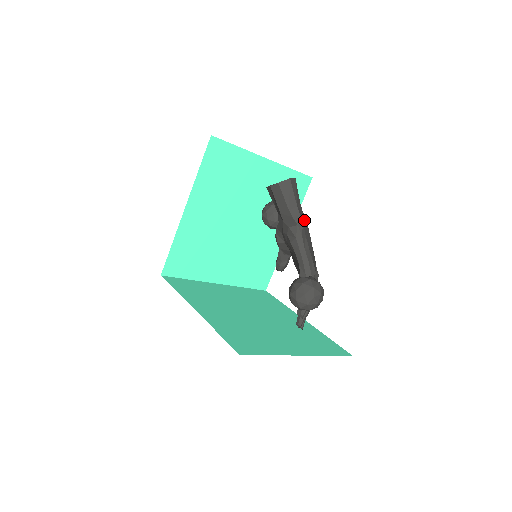
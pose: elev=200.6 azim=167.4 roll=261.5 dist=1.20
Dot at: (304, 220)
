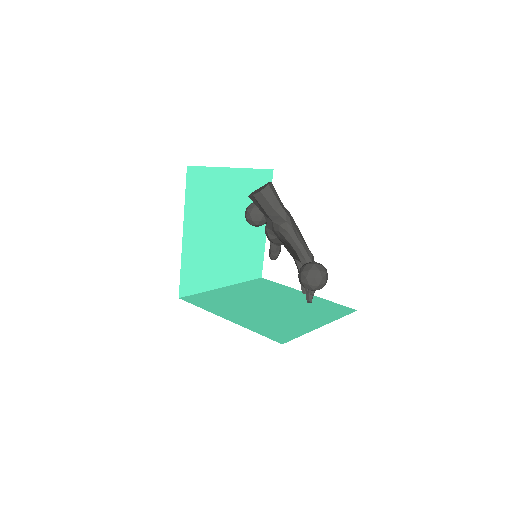
Dot at: (289, 215)
